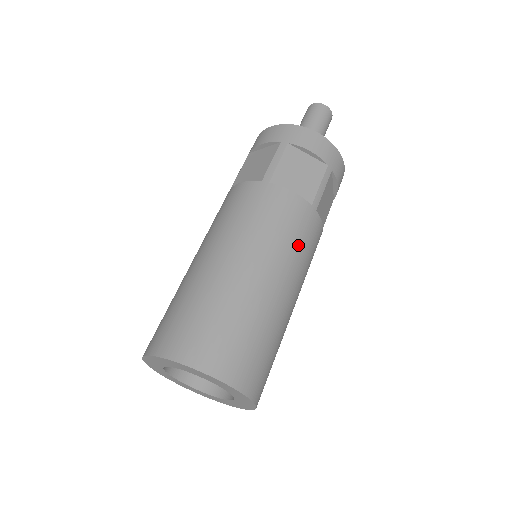
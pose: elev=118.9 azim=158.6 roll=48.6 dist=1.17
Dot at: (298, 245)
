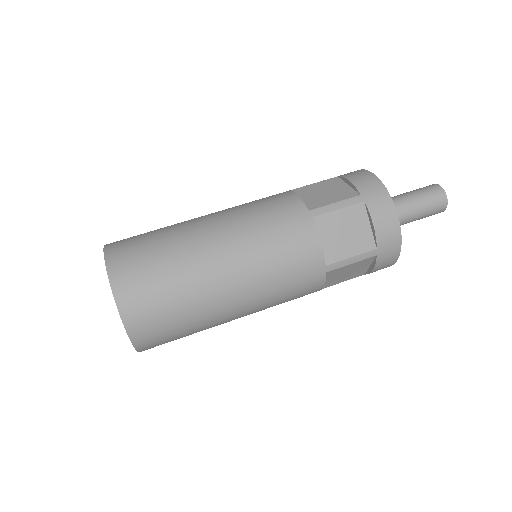
Dot at: (281, 283)
